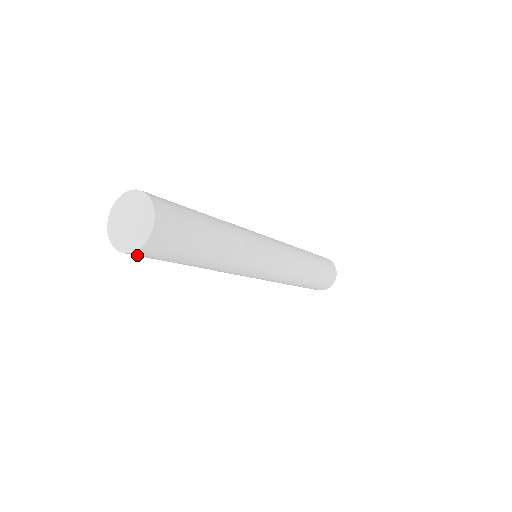
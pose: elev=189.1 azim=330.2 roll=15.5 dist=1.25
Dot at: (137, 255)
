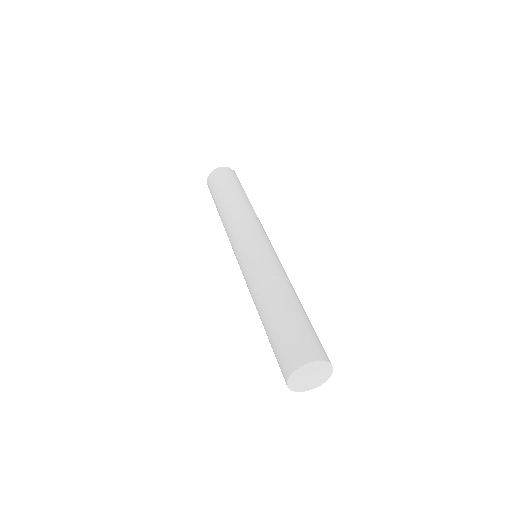
Dot at: occluded
